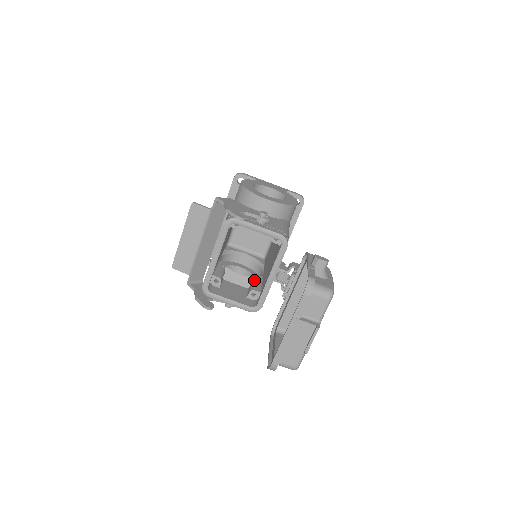
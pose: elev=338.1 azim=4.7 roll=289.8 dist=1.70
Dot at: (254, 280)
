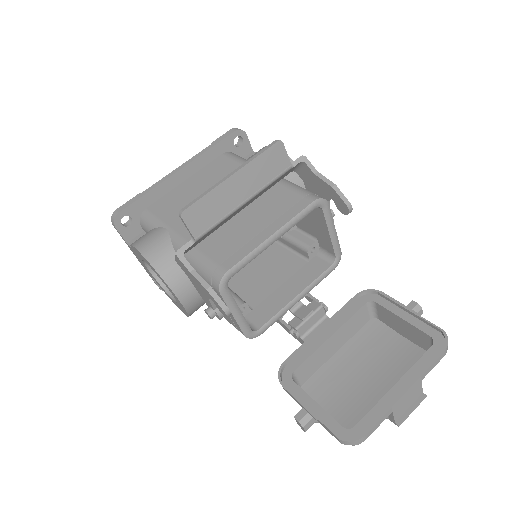
Dot at: occluded
